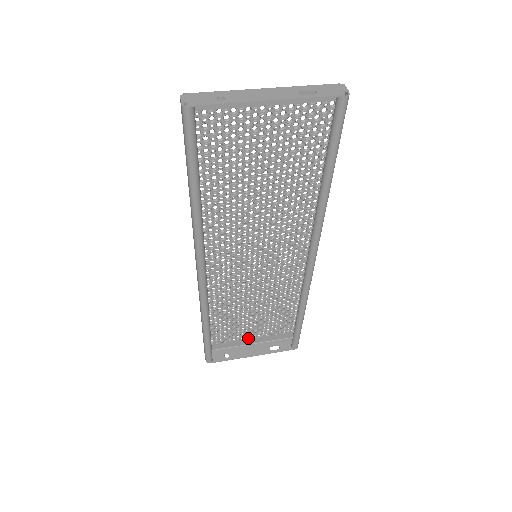
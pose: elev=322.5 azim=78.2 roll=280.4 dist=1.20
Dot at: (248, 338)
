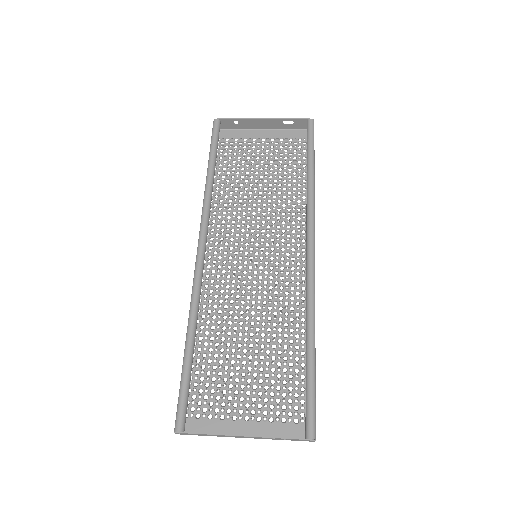
Dot at: (243, 419)
